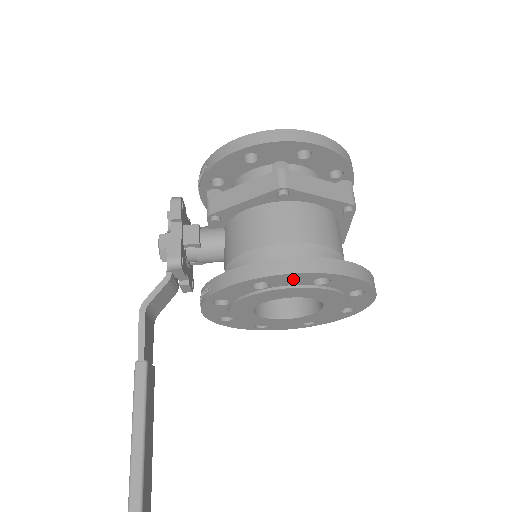
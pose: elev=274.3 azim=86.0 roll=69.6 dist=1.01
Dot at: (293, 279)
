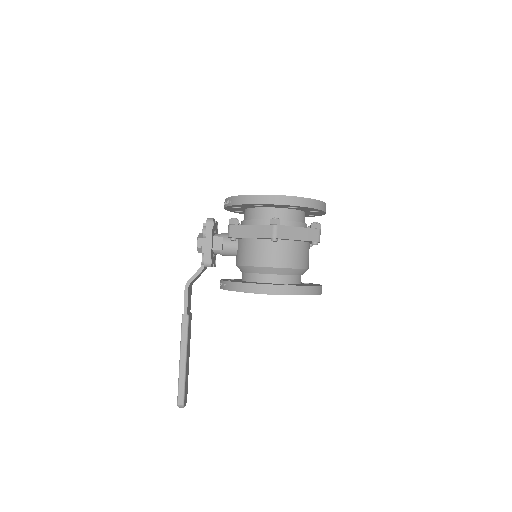
Dot at: occluded
